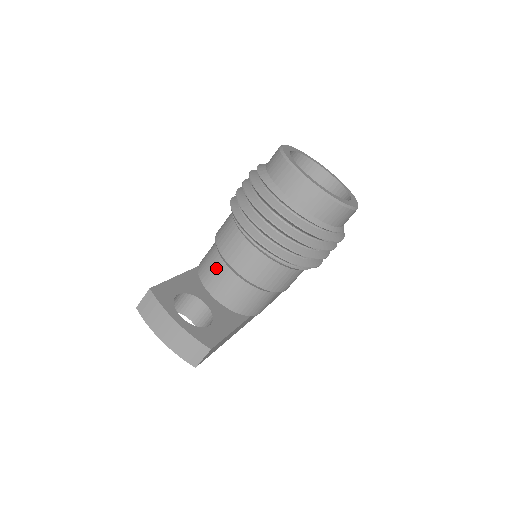
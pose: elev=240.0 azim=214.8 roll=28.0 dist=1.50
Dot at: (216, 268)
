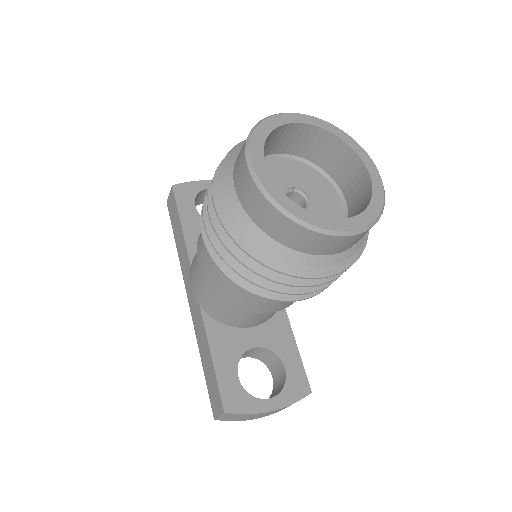
Dot at: (240, 315)
